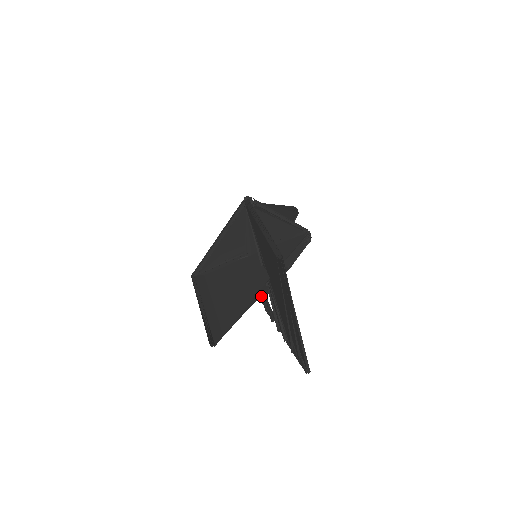
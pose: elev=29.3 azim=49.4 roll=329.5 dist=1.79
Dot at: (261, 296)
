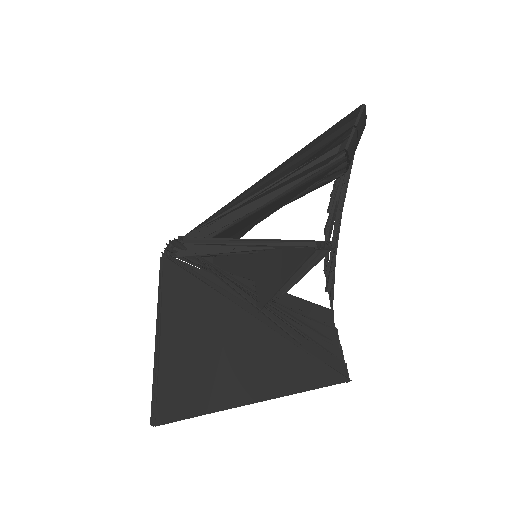
Dot at: occluded
